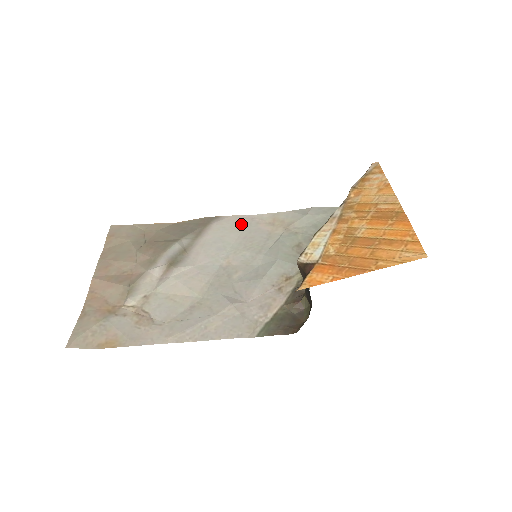
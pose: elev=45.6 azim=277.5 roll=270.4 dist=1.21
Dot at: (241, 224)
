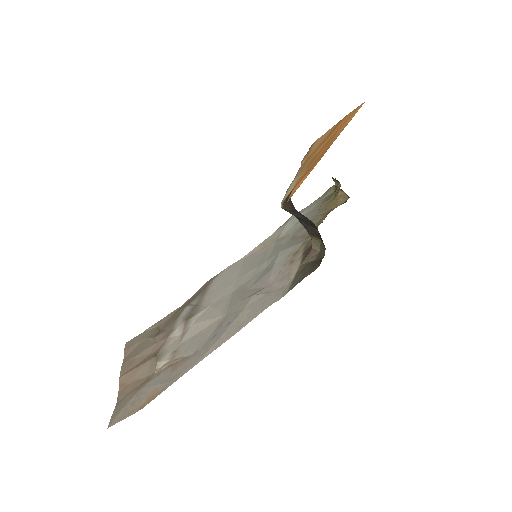
Dot at: (238, 265)
